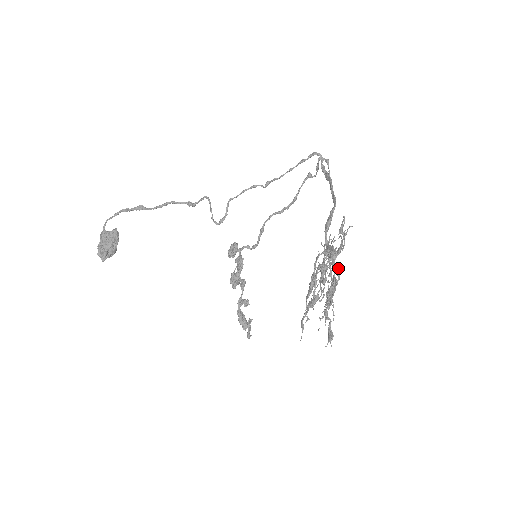
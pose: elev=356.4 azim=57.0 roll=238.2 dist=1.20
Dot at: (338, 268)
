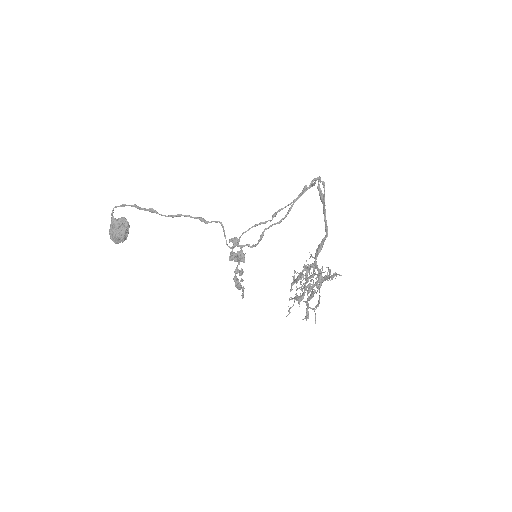
Dot at: (322, 282)
